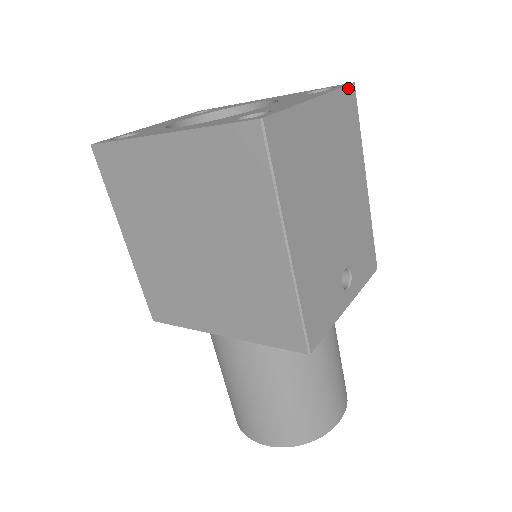
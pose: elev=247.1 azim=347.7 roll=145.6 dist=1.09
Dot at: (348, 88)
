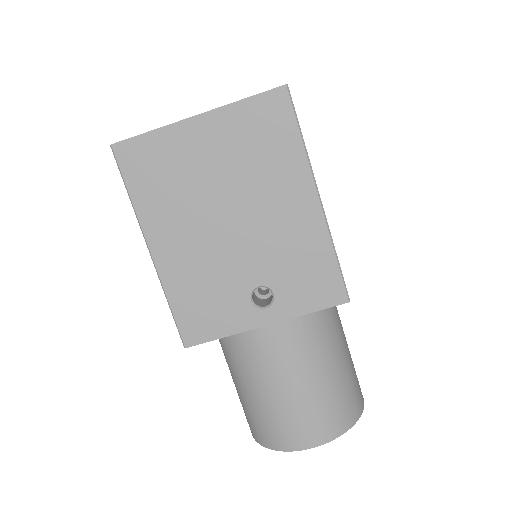
Dot at: (270, 93)
